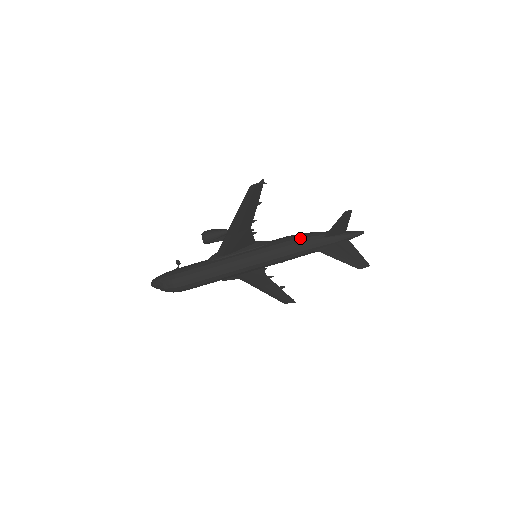
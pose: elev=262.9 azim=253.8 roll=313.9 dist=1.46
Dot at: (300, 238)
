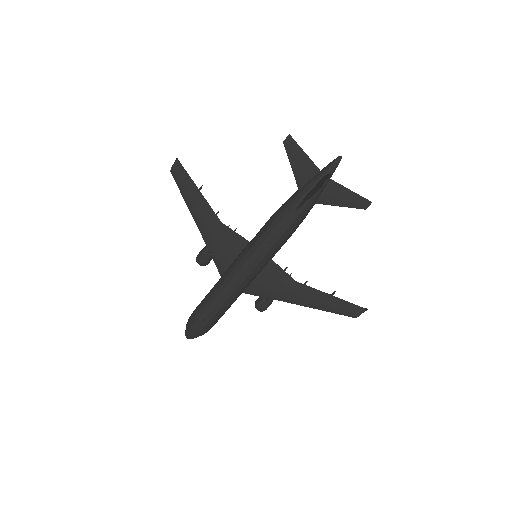
Dot at: (279, 208)
